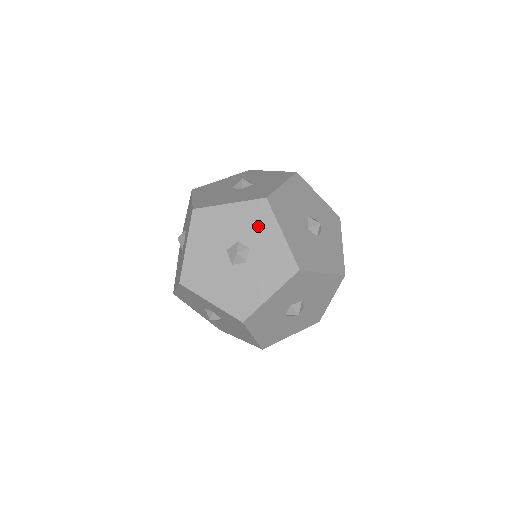
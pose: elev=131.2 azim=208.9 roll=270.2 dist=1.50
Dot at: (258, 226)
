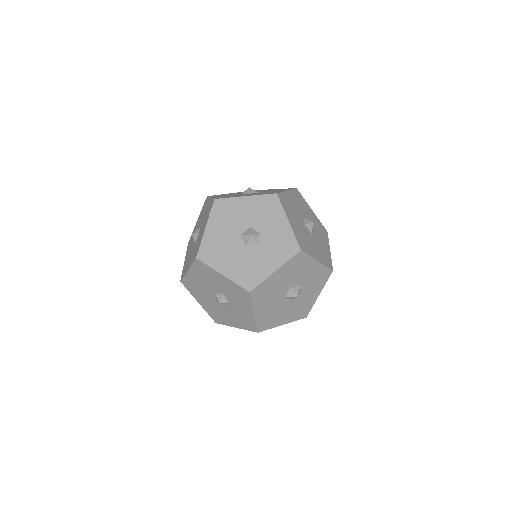
Dot at: (239, 299)
